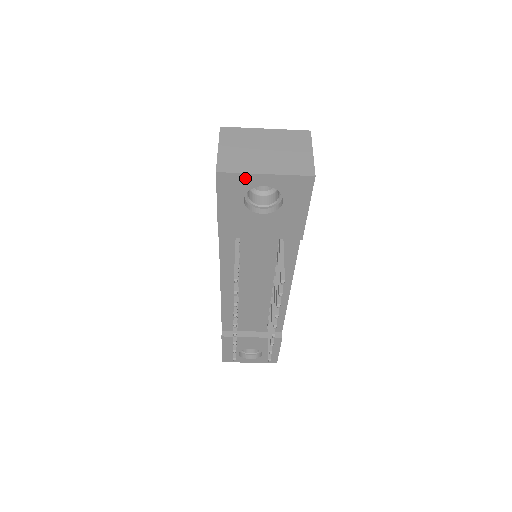
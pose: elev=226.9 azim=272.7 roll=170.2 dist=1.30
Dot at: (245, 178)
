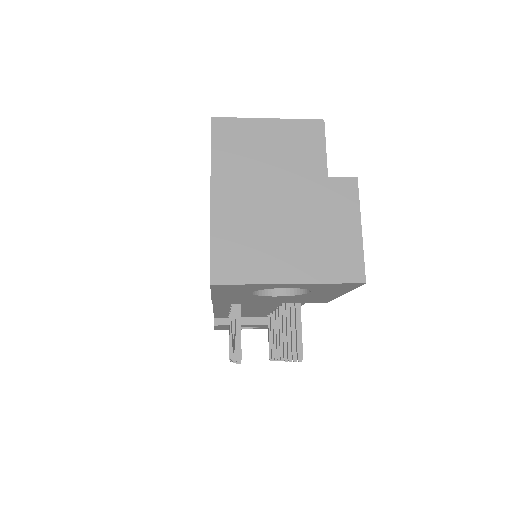
Dot at: (256, 285)
